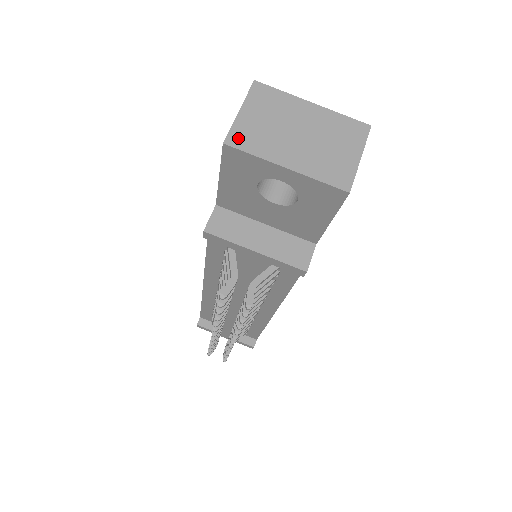
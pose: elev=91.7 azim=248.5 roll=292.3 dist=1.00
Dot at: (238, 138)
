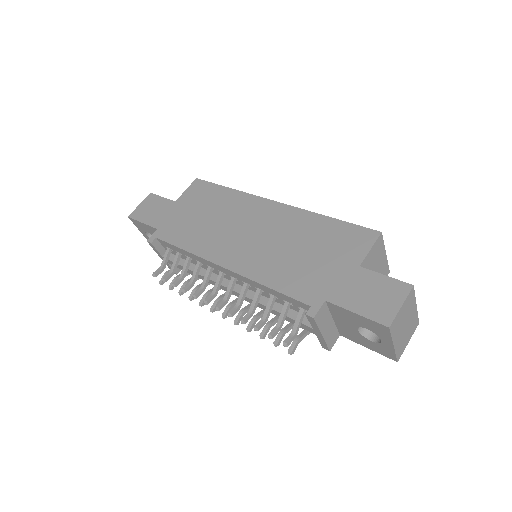
Dot at: (394, 325)
